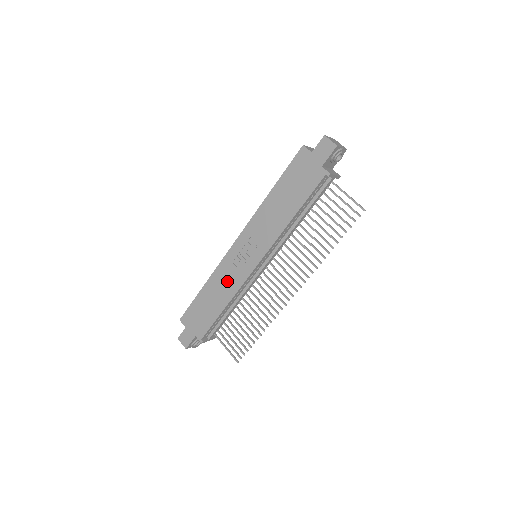
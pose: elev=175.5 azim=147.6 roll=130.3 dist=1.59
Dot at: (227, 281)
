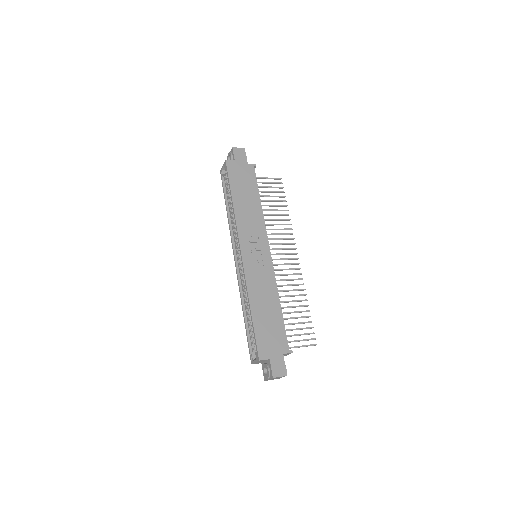
Dot at: (263, 284)
